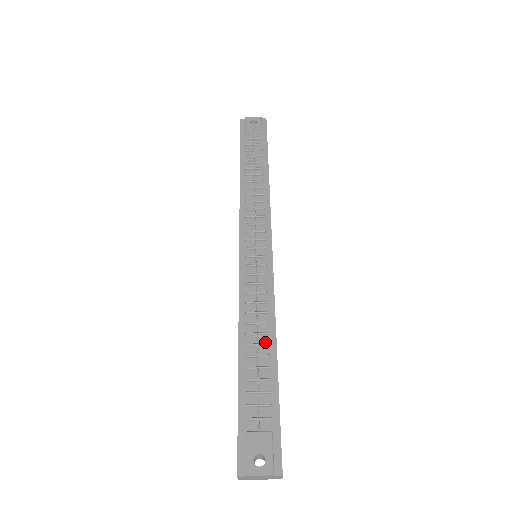
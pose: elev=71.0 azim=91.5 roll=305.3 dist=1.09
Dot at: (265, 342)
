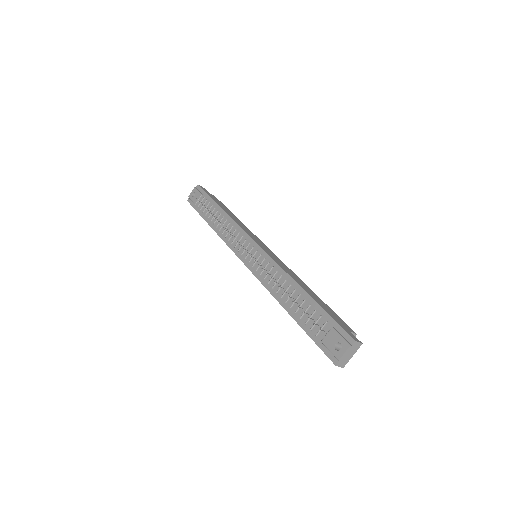
Dot at: (293, 291)
